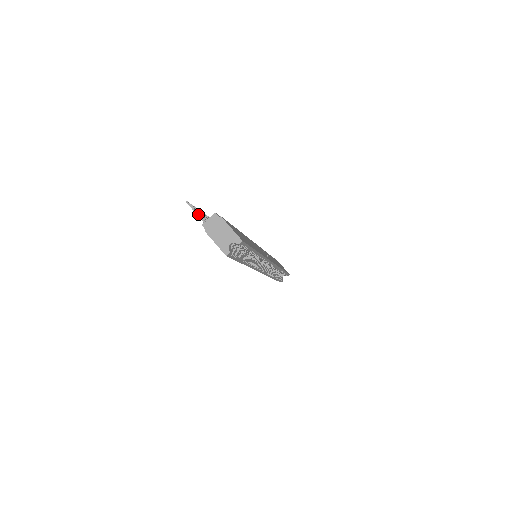
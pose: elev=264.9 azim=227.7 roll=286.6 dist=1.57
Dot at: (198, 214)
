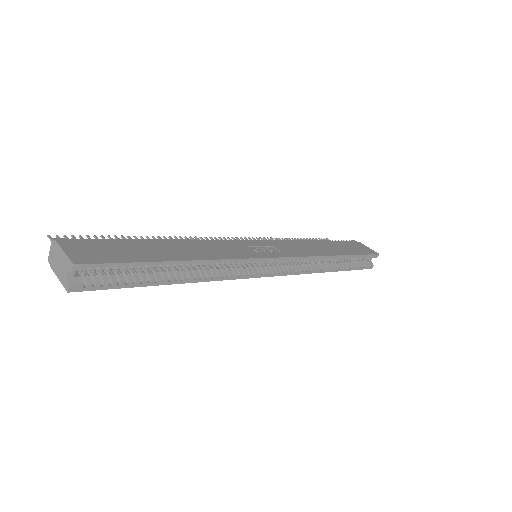
Dot at: occluded
